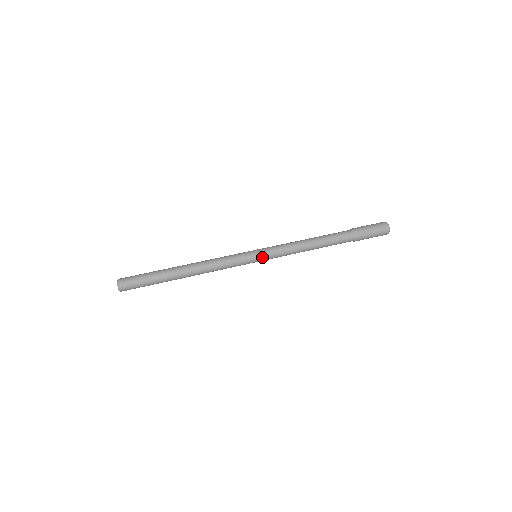
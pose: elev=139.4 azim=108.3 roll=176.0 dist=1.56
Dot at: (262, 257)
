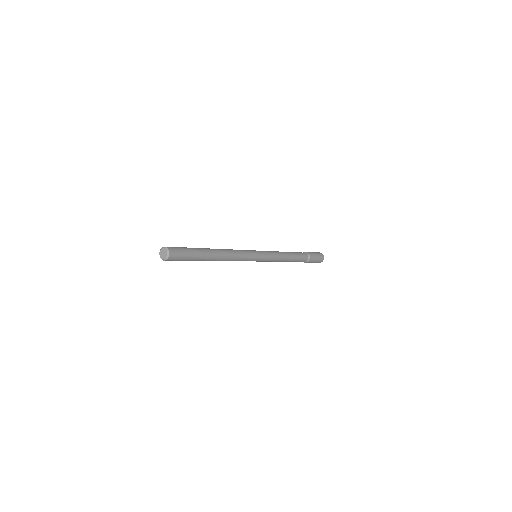
Dot at: (262, 254)
